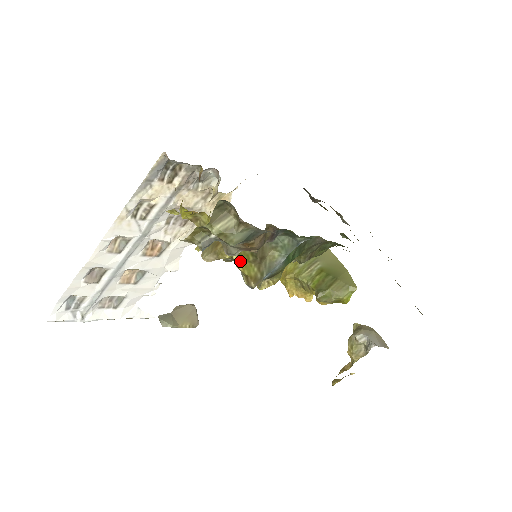
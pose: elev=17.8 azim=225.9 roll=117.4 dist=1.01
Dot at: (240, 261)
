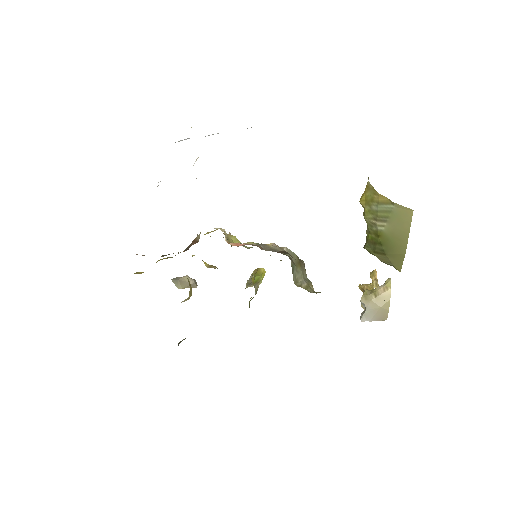
Dot at: occluded
